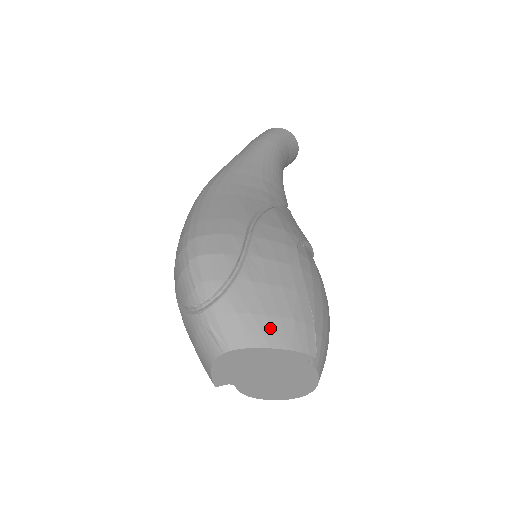
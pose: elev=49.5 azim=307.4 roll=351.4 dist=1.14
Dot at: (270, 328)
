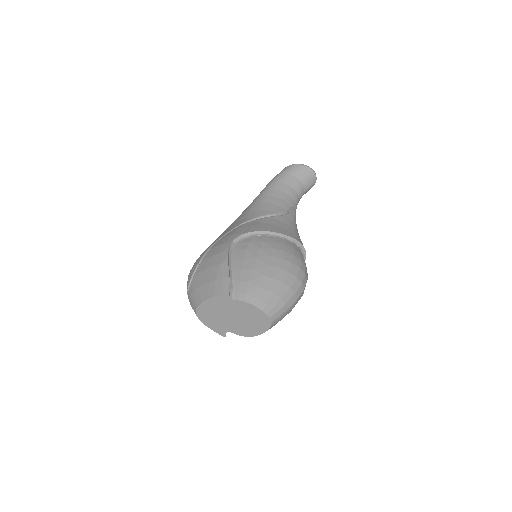
Dot at: (205, 290)
